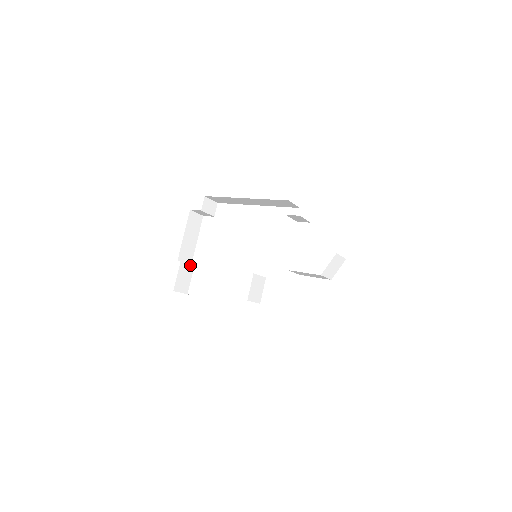
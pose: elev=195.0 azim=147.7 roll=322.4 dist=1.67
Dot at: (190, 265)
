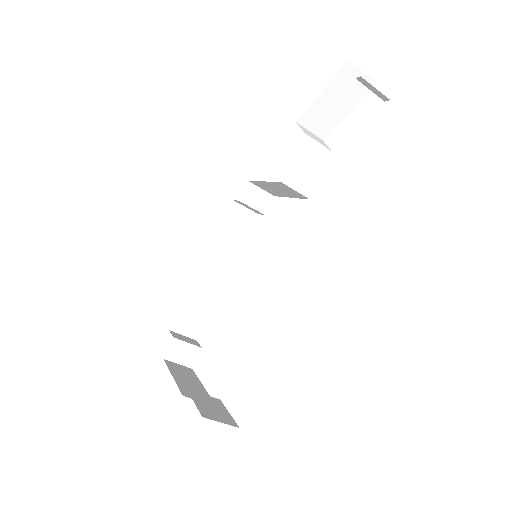
Dot at: (211, 398)
